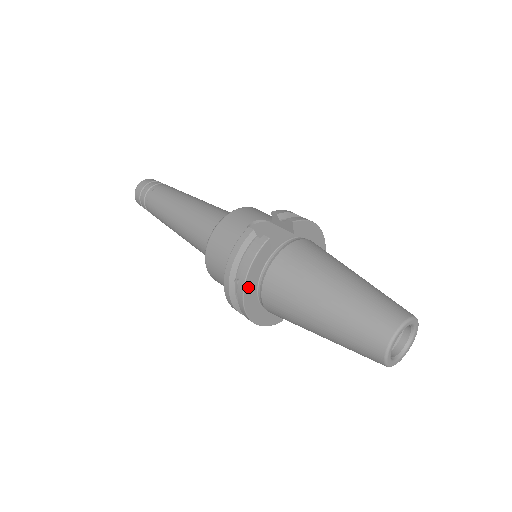
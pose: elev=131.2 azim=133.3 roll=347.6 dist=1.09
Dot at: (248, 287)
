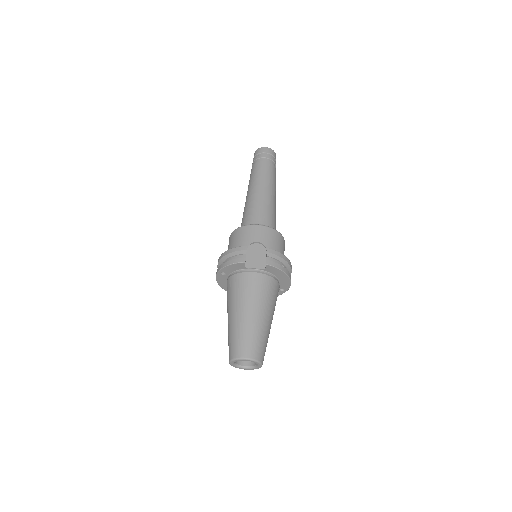
Dot at: occluded
